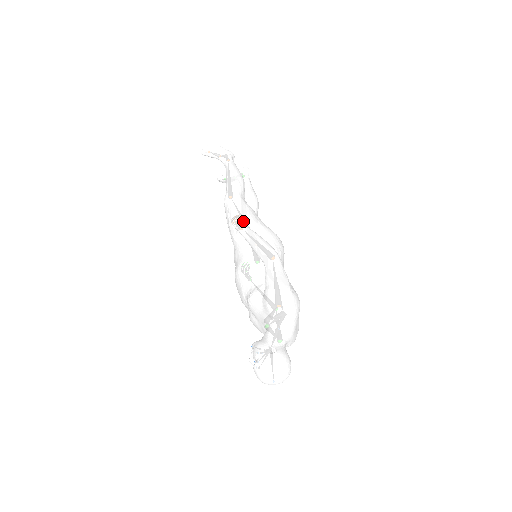
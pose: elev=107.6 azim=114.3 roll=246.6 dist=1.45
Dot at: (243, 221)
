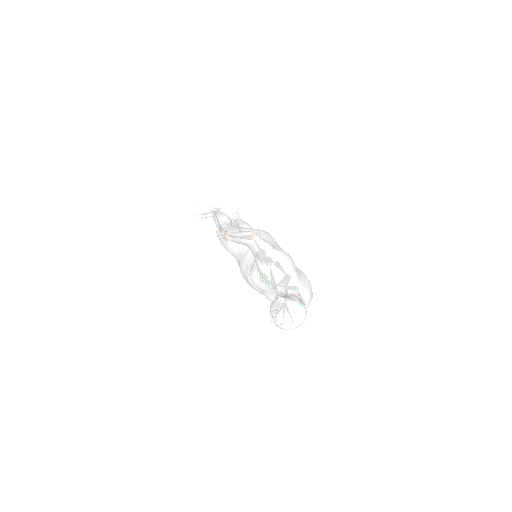
Dot at: (226, 232)
